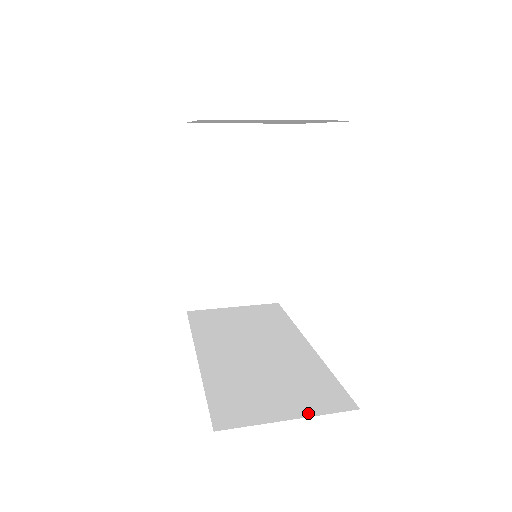
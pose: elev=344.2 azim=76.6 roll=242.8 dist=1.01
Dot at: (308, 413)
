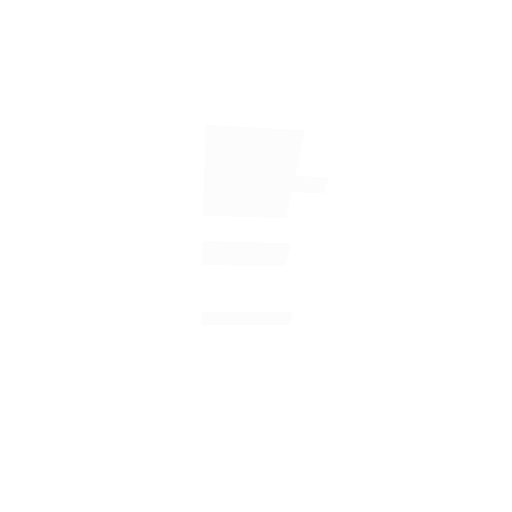
Dot at: occluded
